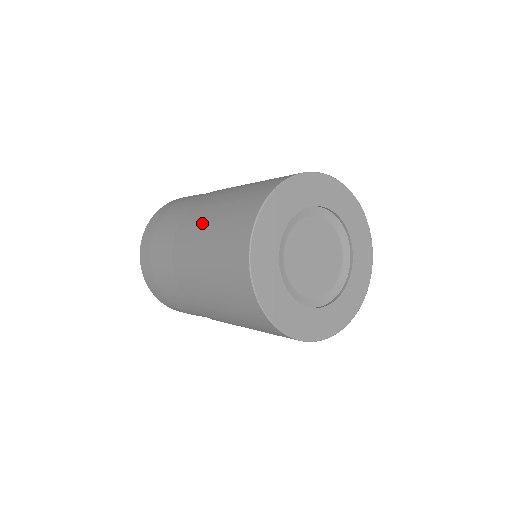
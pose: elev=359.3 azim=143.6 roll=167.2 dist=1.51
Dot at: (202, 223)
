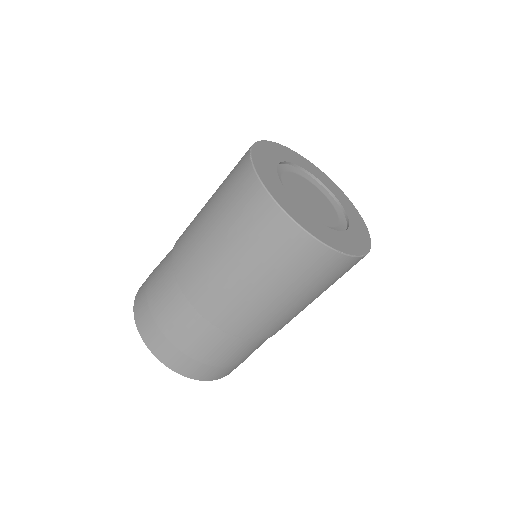
Dot at: occluded
